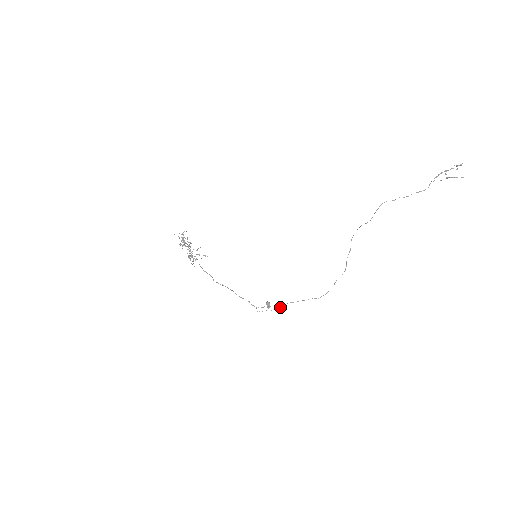
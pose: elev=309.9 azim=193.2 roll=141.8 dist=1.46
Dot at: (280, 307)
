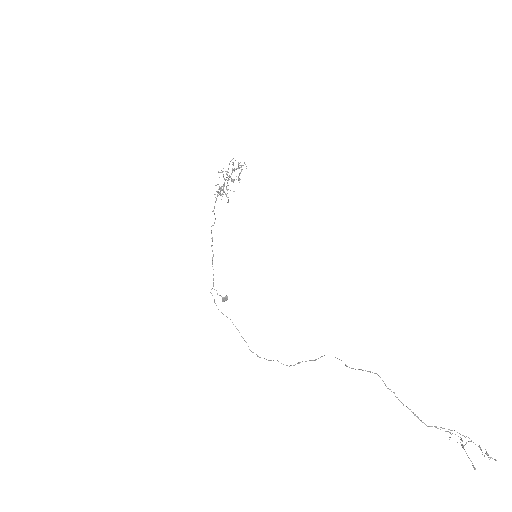
Dot at: occluded
